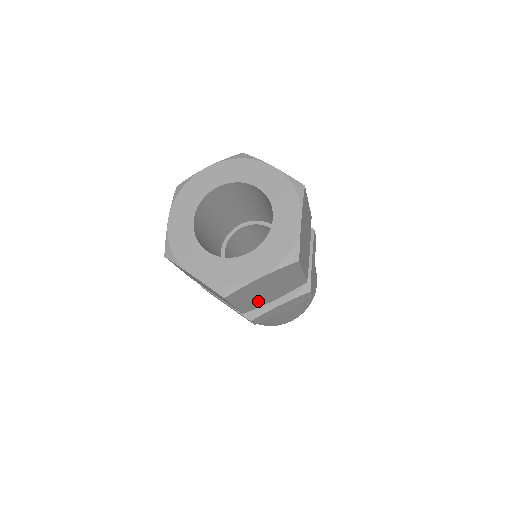
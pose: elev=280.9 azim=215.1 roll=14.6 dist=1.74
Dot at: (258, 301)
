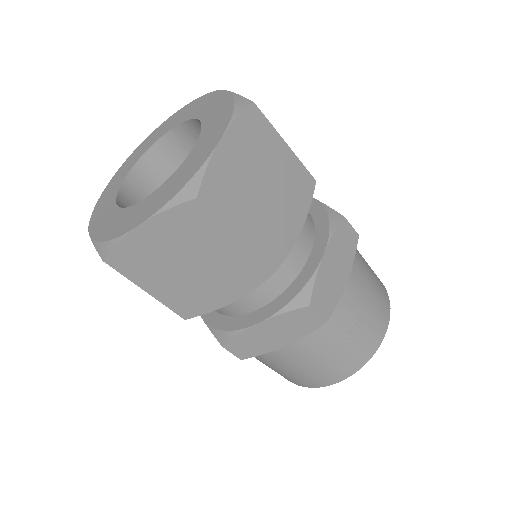
Dot at: (193, 294)
